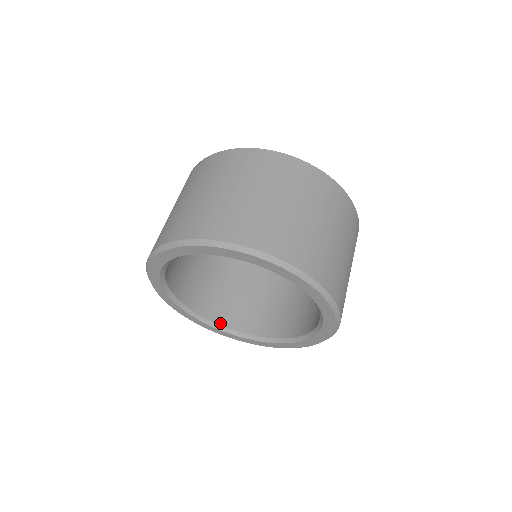
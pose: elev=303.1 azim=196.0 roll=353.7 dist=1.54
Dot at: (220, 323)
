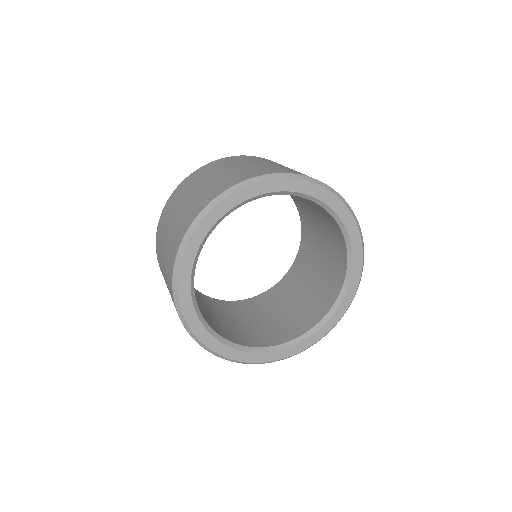
Dot at: (215, 330)
